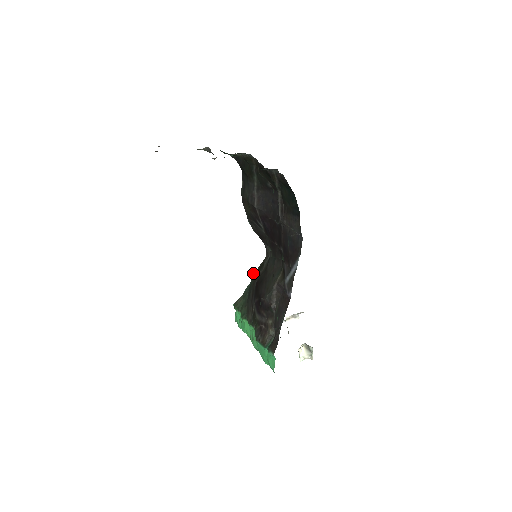
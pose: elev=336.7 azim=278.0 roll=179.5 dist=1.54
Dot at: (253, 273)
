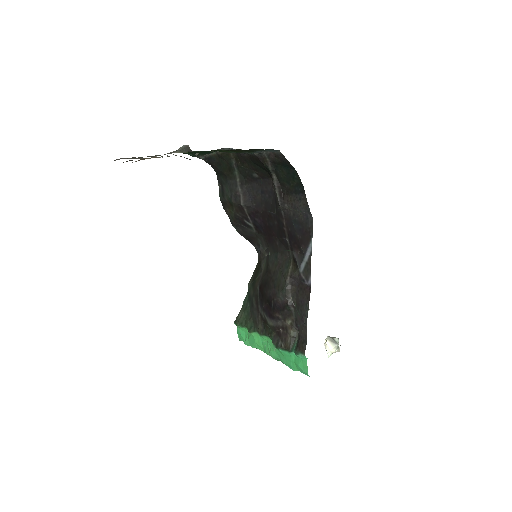
Dot at: occluded
